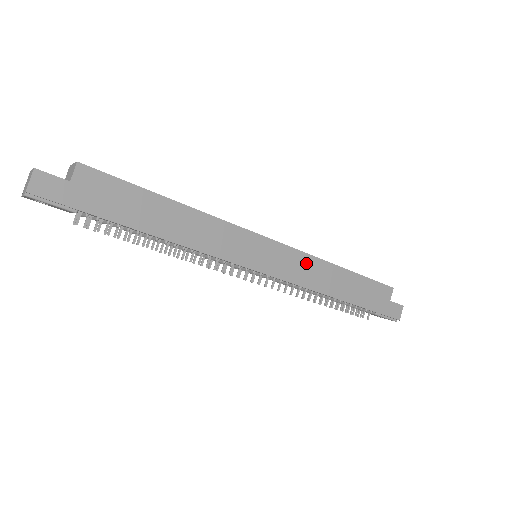
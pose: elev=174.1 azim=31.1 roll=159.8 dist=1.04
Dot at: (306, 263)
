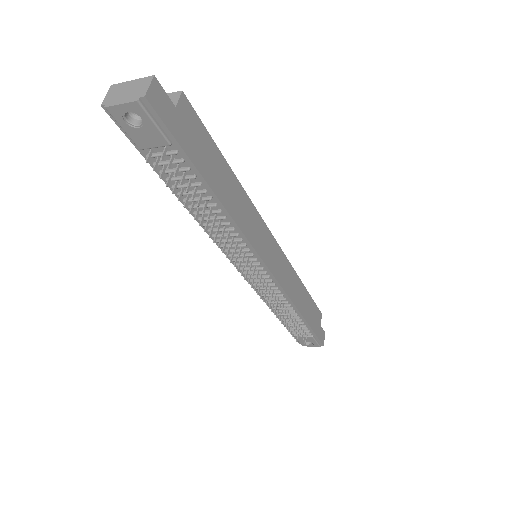
Dot at: (289, 272)
